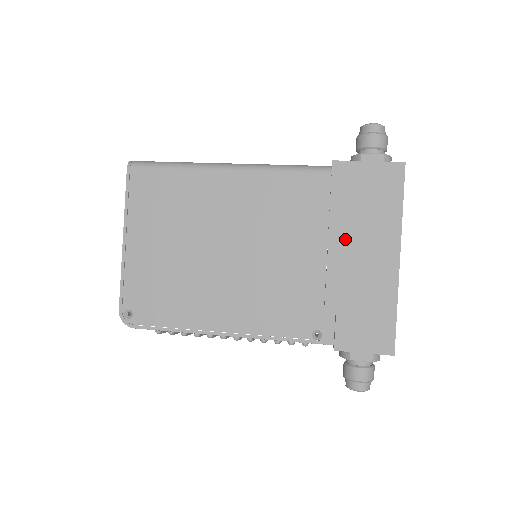
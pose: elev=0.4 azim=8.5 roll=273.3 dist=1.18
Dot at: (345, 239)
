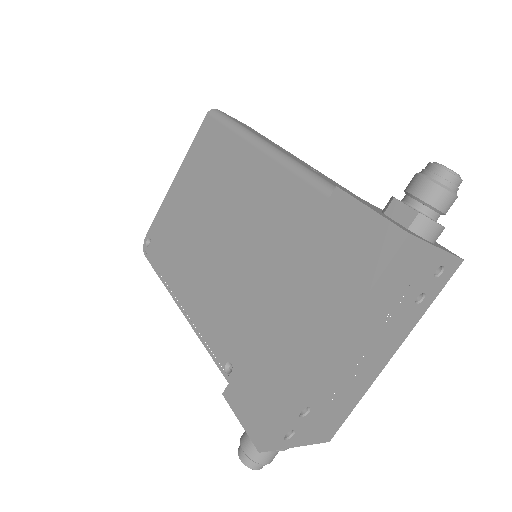
Dot at: (295, 287)
